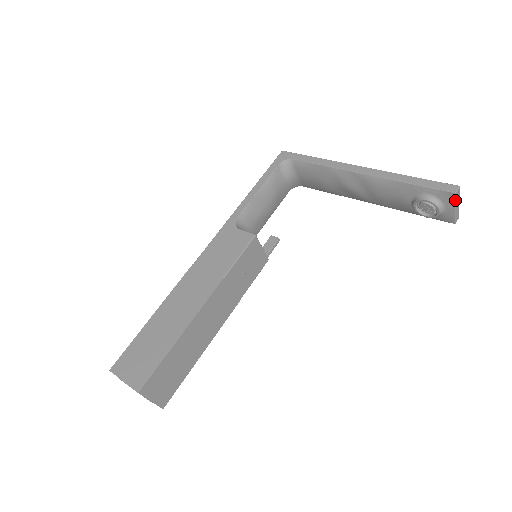
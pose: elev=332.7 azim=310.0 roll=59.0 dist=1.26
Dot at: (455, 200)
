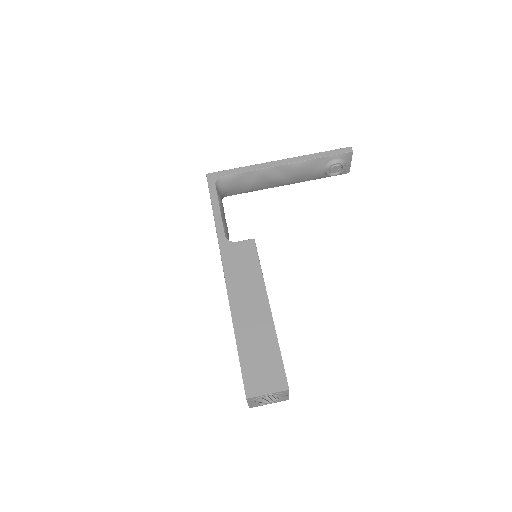
Dot at: occluded
